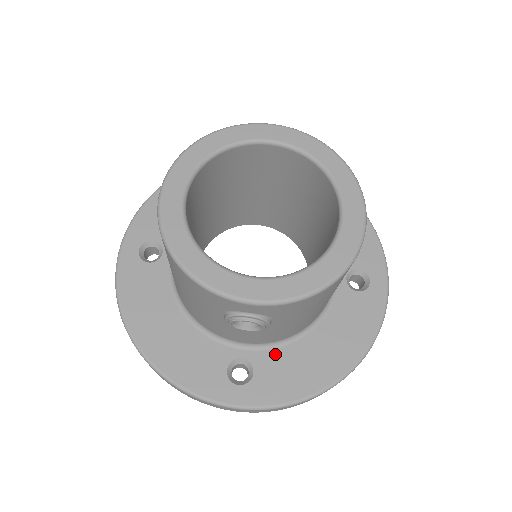
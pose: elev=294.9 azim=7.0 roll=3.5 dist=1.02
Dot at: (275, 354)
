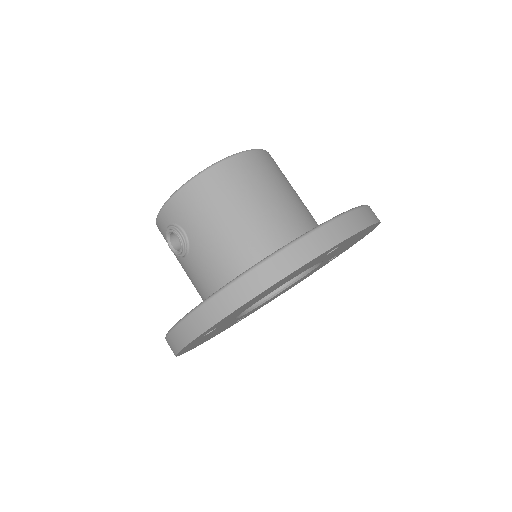
Dot at: occluded
